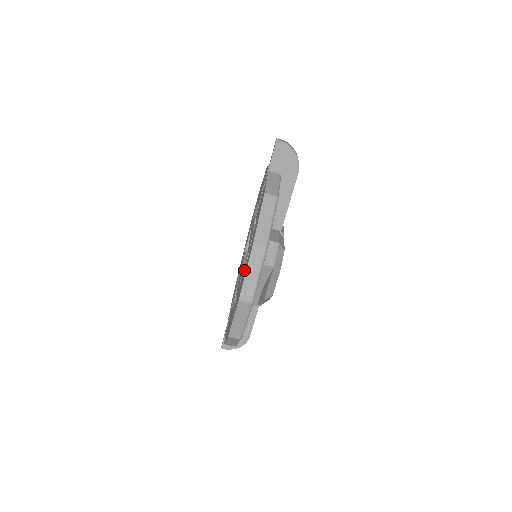
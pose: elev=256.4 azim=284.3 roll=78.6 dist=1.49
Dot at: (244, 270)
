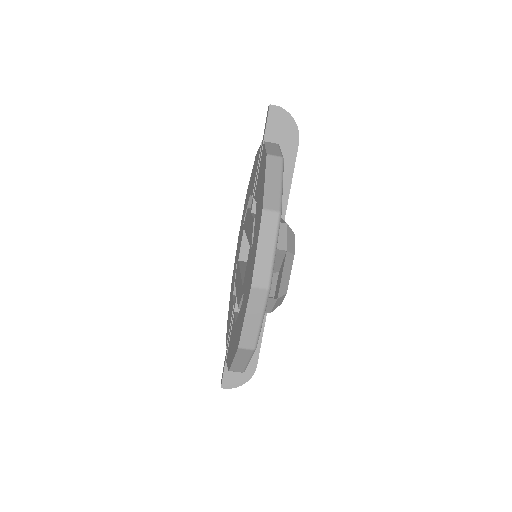
Dot at: (250, 256)
